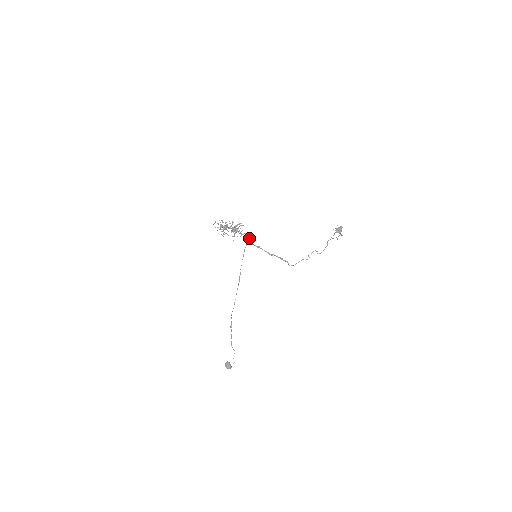
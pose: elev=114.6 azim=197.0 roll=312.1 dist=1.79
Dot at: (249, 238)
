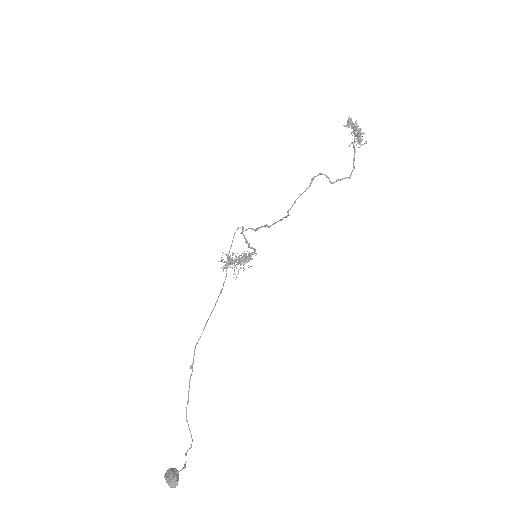
Dot at: (255, 249)
